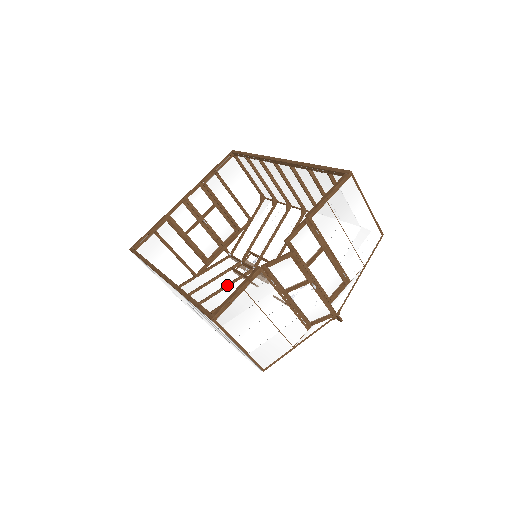
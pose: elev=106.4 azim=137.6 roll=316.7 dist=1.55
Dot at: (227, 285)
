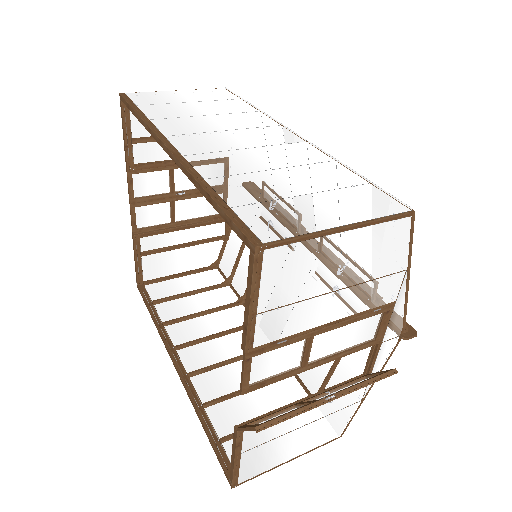
Dot at: occluded
